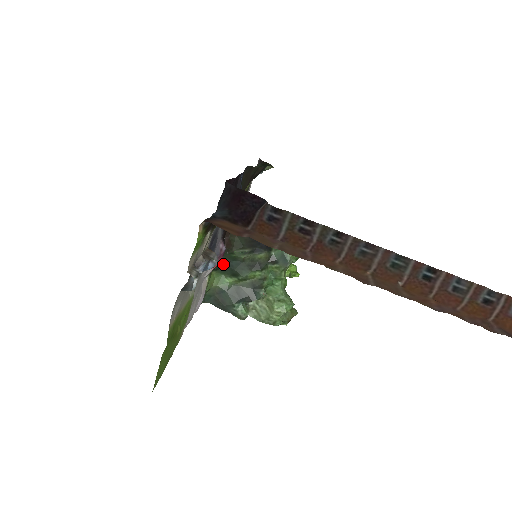
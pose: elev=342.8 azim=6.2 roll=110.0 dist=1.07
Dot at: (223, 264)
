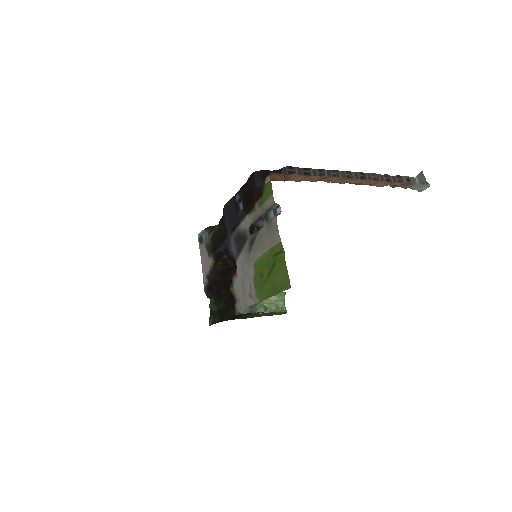
Dot at: occluded
